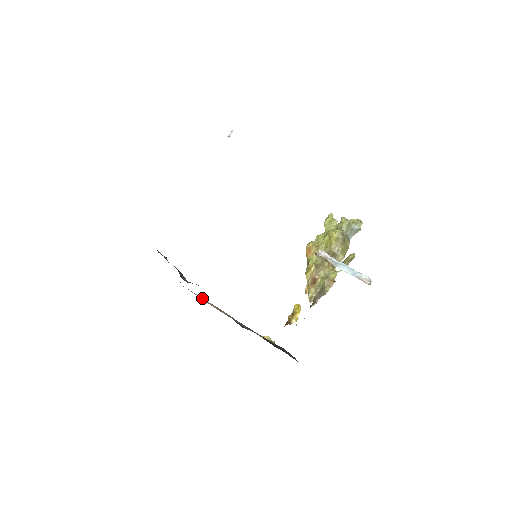
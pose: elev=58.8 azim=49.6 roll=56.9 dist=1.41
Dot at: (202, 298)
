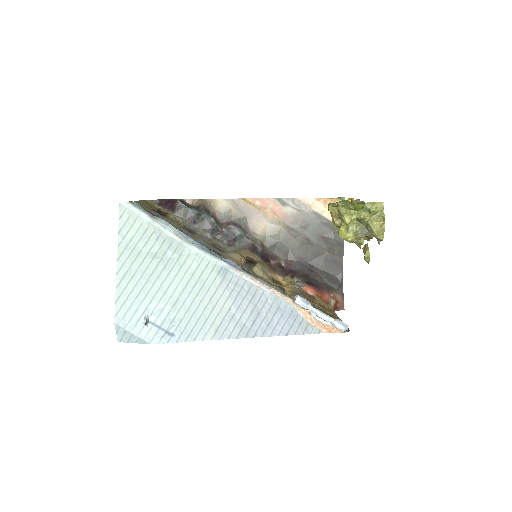
Dot at: (251, 203)
